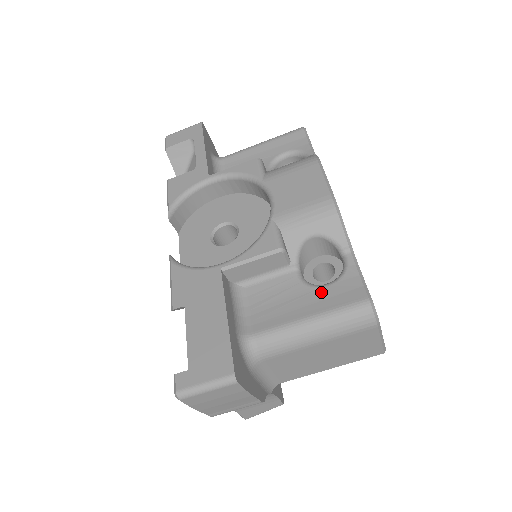
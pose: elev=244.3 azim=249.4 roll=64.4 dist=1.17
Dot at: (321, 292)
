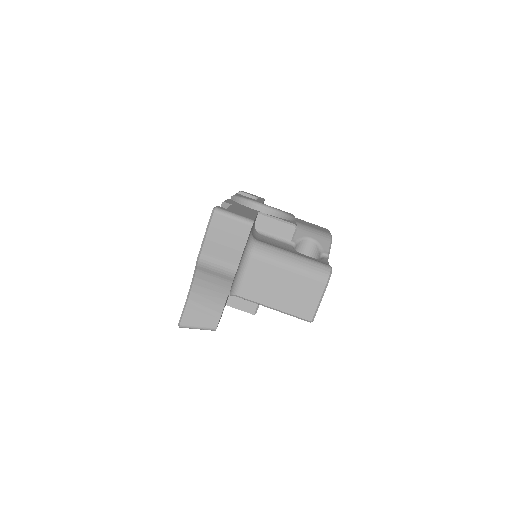
Dot at: (304, 255)
